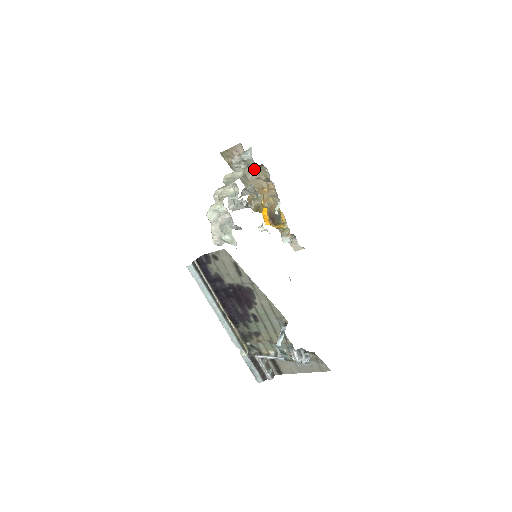
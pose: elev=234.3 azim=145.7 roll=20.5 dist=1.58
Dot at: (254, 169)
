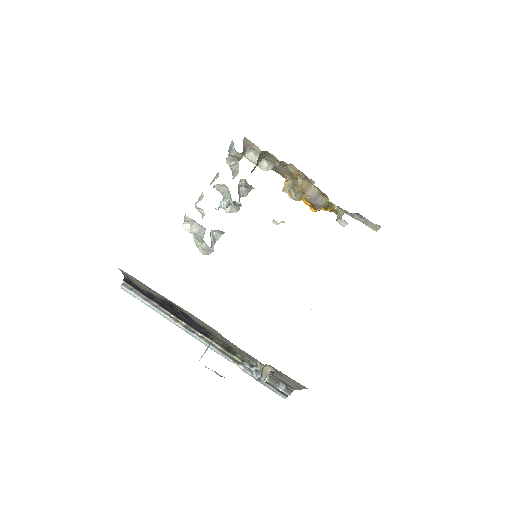
Dot at: (264, 158)
